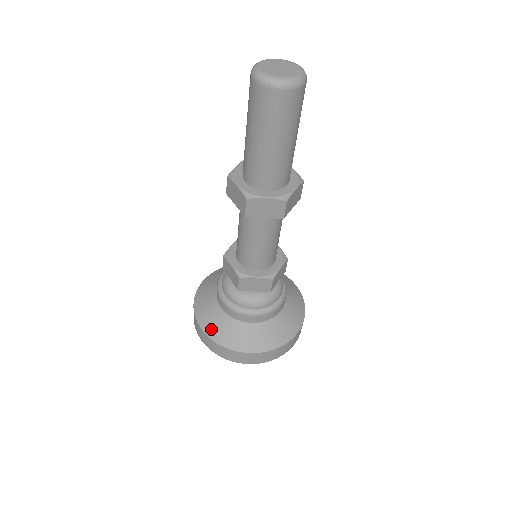
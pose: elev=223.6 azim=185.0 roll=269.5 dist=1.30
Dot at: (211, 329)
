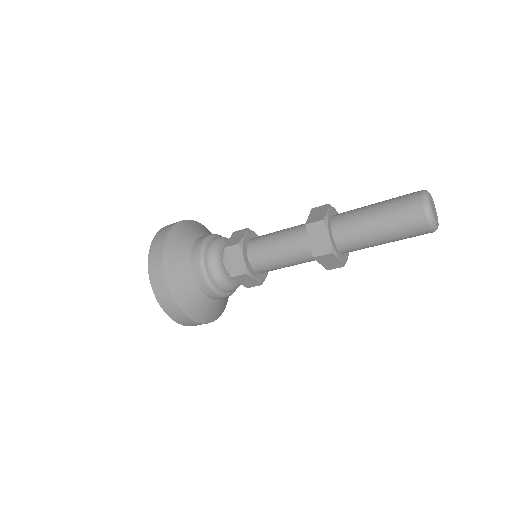
Dot at: (205, 317)
